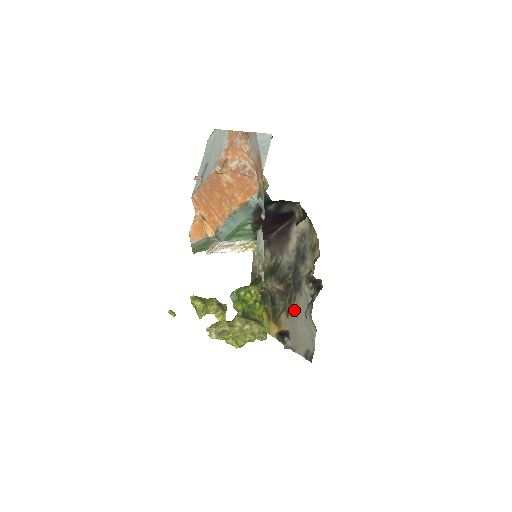
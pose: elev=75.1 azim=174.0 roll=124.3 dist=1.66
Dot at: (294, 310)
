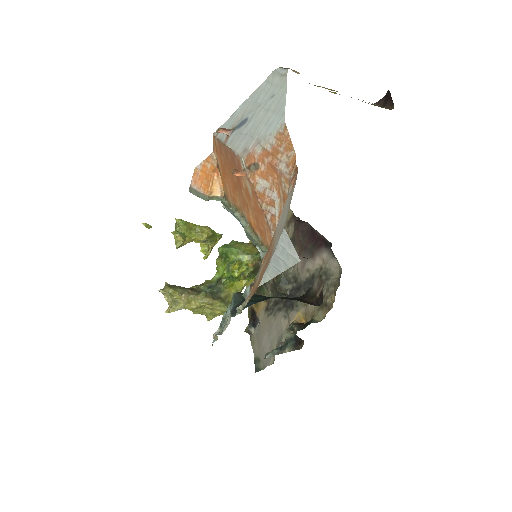
Dot at: (272, 317)
